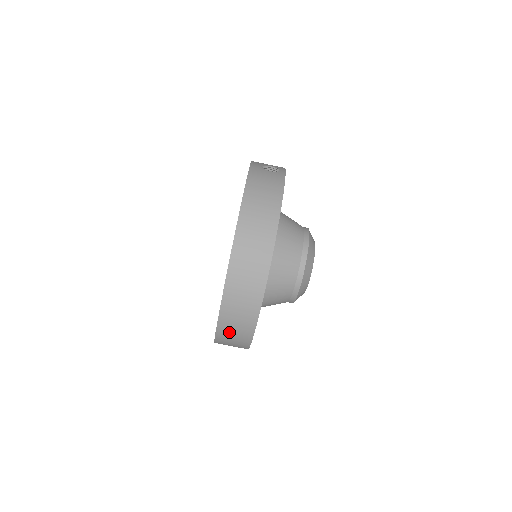
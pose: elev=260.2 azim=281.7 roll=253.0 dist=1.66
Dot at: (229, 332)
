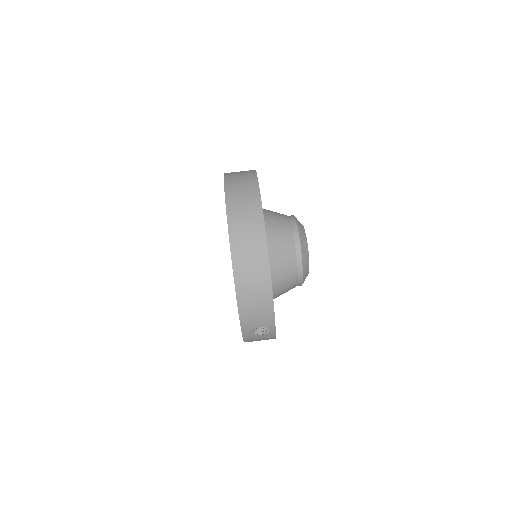
Dot at: (242, 235)
